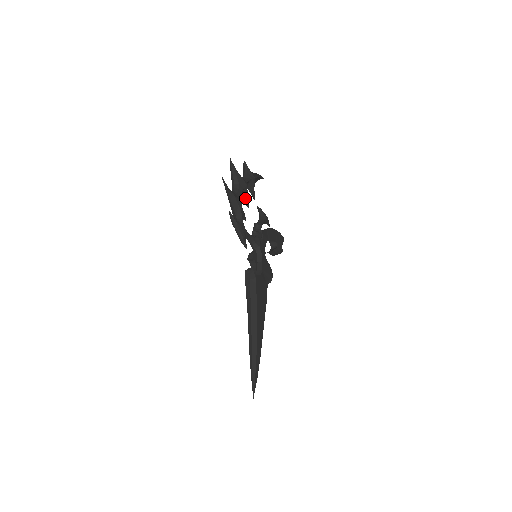
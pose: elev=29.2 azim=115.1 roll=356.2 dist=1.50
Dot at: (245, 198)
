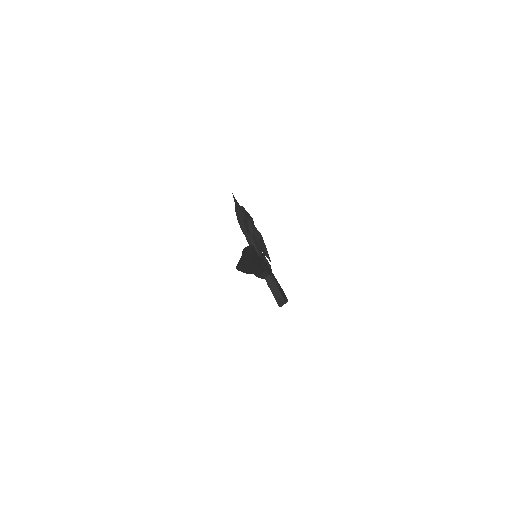
Dot at: (251, 228)
